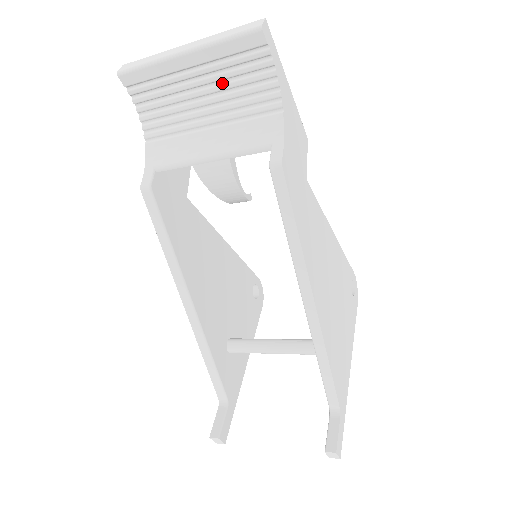
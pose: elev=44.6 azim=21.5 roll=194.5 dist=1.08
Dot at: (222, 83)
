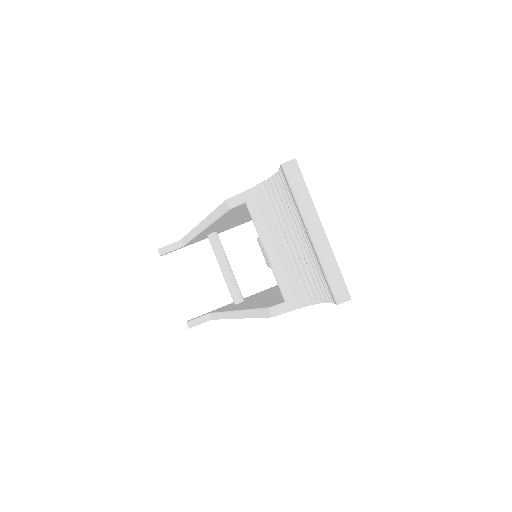
Dot at: (312, 257)
